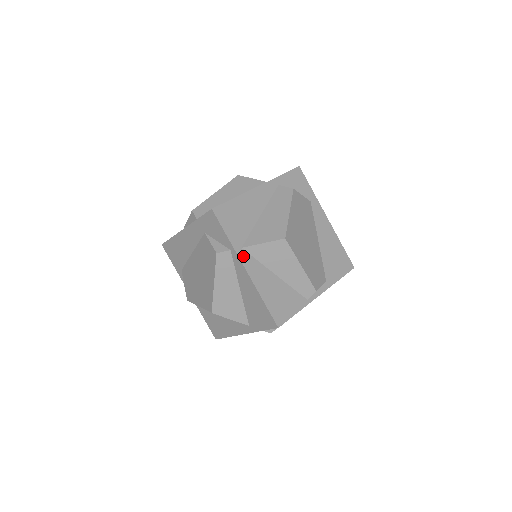
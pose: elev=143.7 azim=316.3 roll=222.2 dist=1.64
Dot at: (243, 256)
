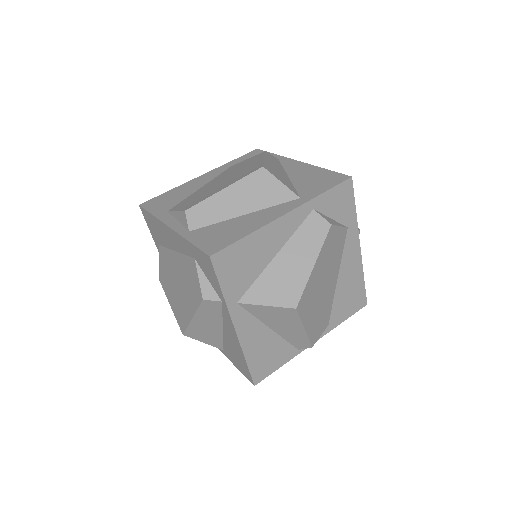
Dot at: (236, 313)
